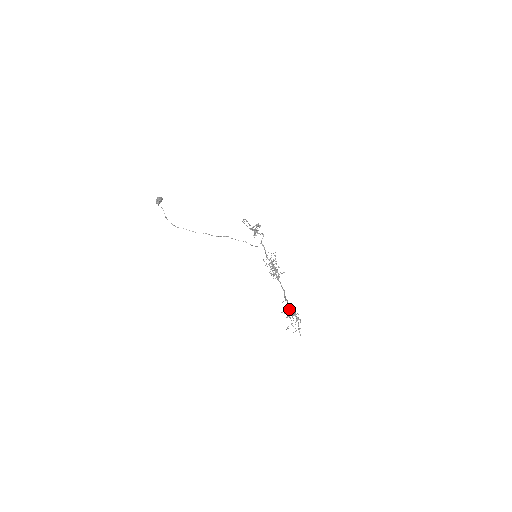
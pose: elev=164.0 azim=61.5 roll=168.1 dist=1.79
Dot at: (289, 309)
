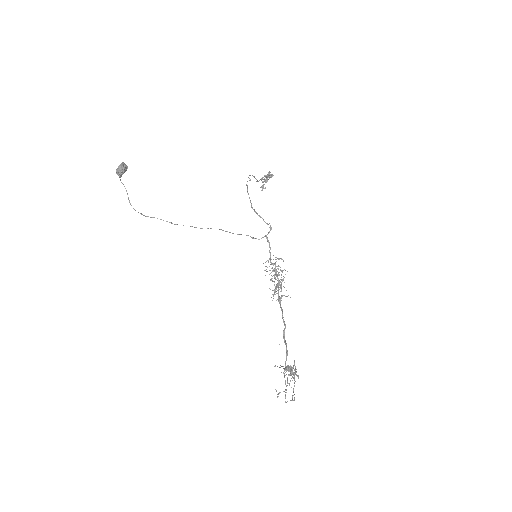
Dot at: occluded
